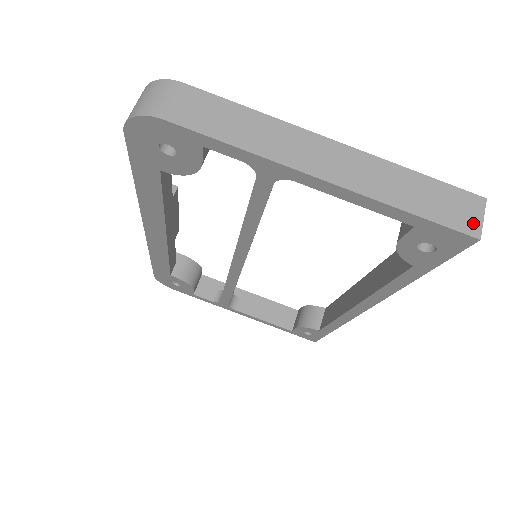
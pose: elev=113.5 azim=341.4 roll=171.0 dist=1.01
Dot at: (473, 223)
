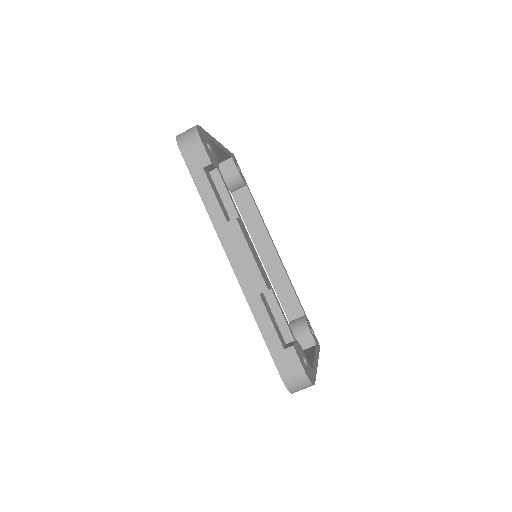
Dot at: occluded
